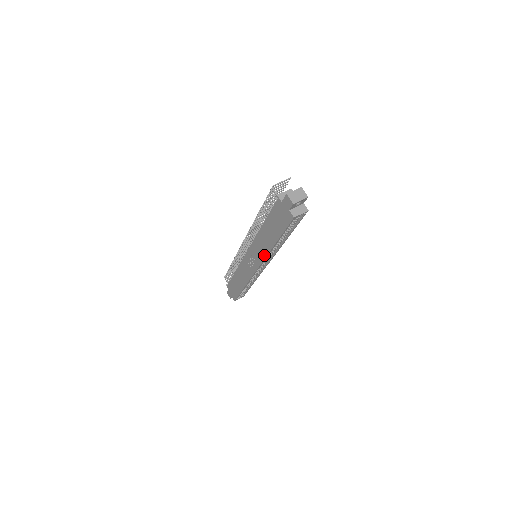
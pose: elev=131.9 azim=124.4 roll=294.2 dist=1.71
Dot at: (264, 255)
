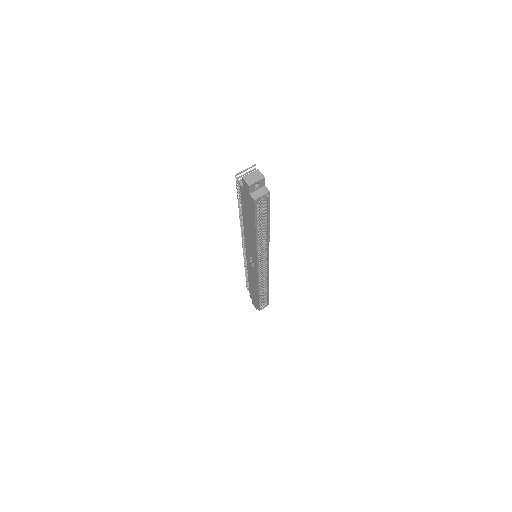
Dot at: (255, 251)
